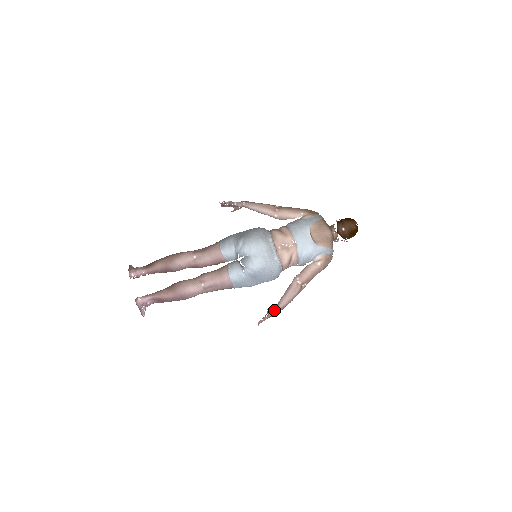
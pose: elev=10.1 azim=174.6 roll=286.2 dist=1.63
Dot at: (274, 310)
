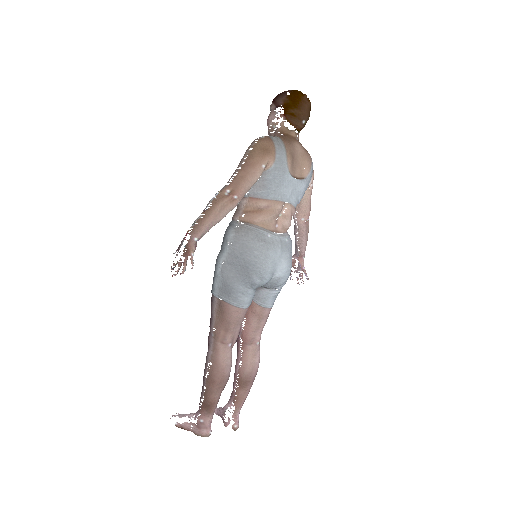
Dot at: (302, 262)
